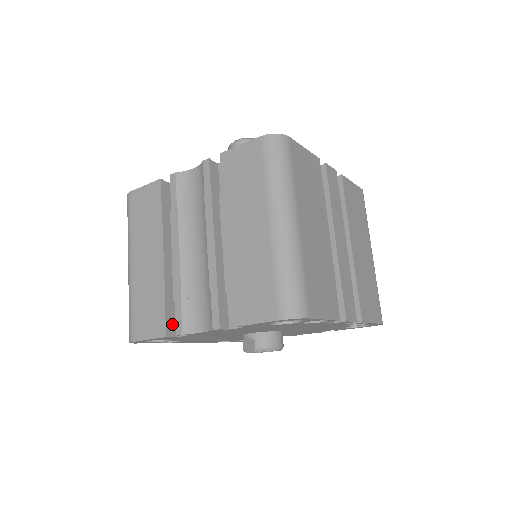
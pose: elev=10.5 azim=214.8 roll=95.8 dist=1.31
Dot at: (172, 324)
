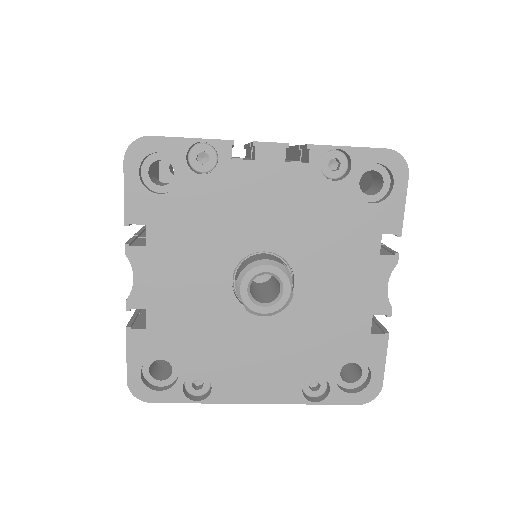
Dot at: (142, 323)
